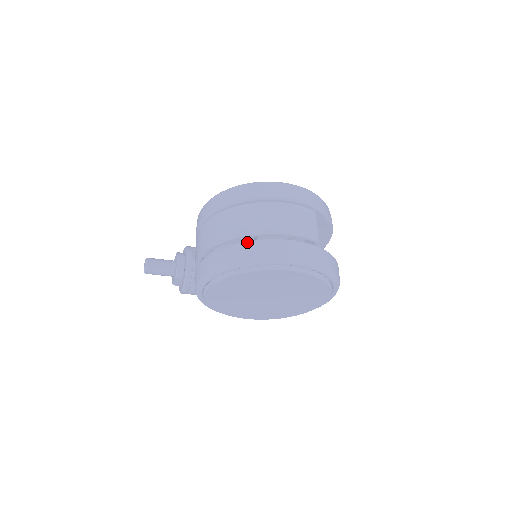
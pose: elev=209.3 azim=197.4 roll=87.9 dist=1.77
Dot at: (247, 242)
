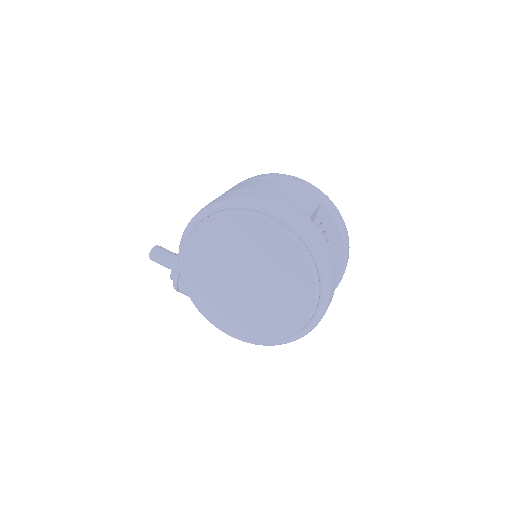
Dot at: (234, 193)
